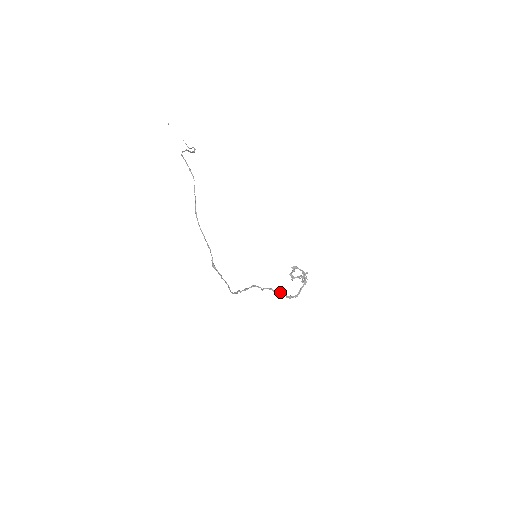
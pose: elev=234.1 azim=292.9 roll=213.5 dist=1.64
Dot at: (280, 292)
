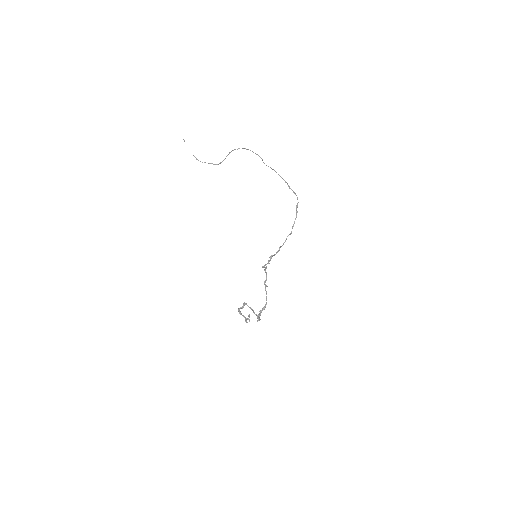
Dot at: (266, 297)
